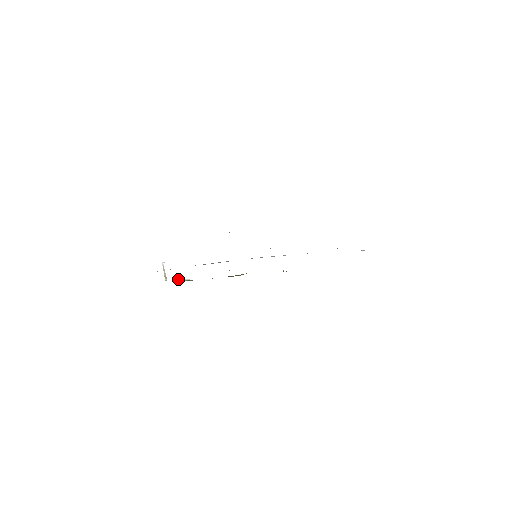
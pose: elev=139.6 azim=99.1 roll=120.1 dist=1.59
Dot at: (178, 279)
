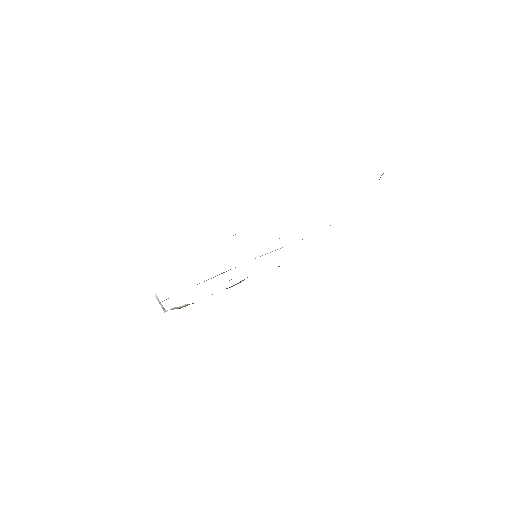
Dot at: (177, 307)
